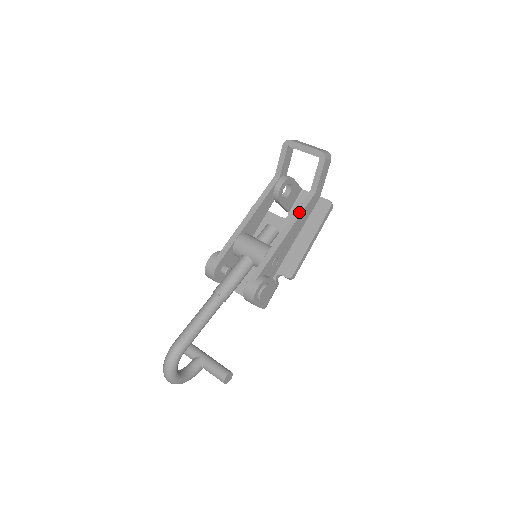
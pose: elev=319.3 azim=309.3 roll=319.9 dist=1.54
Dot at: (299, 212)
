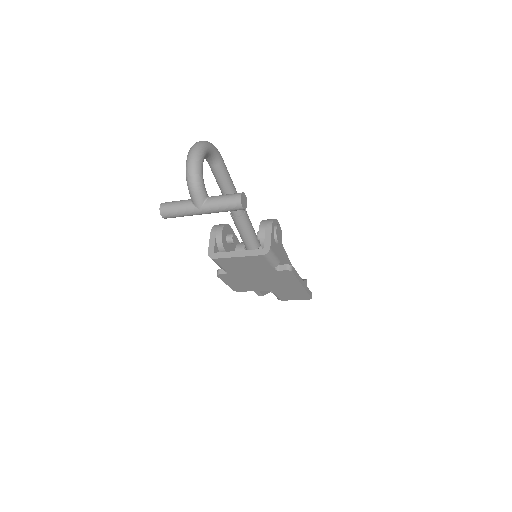
Dot at: occluded
